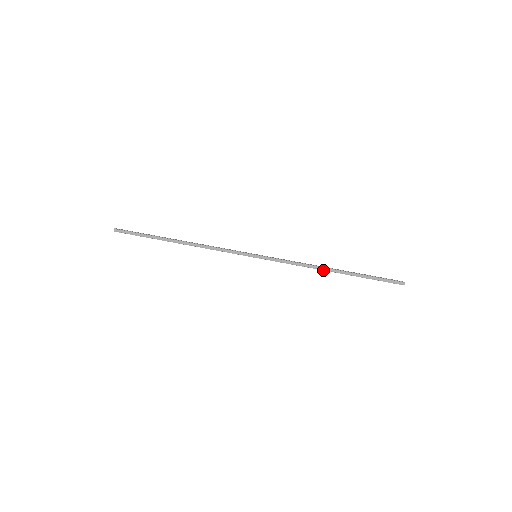
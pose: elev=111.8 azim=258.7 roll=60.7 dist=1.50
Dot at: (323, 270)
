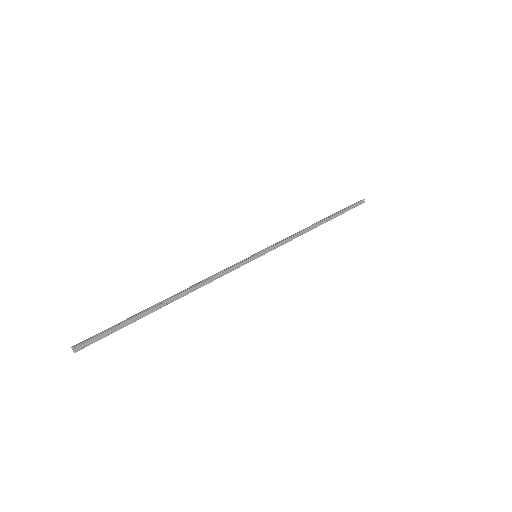
Dot at: occluded
